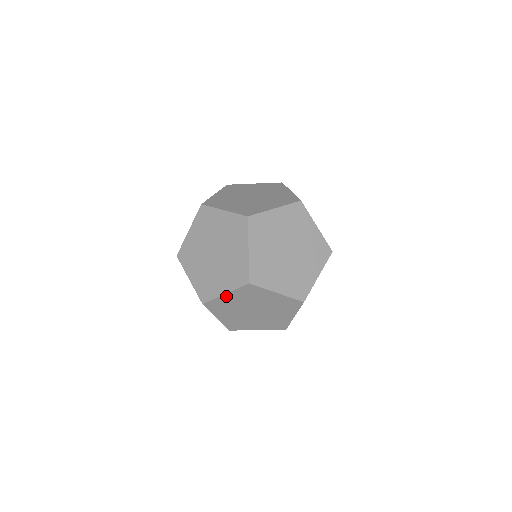
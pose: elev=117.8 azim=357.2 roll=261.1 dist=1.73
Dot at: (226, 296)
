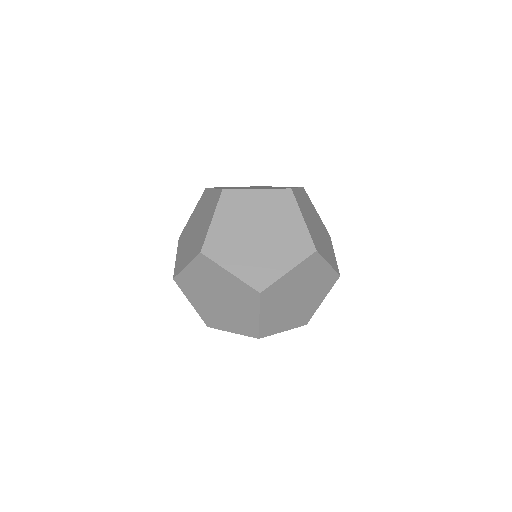
Dot at: (288, 275)
